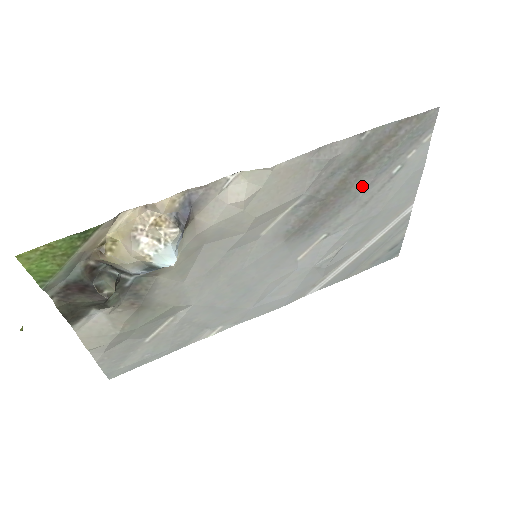
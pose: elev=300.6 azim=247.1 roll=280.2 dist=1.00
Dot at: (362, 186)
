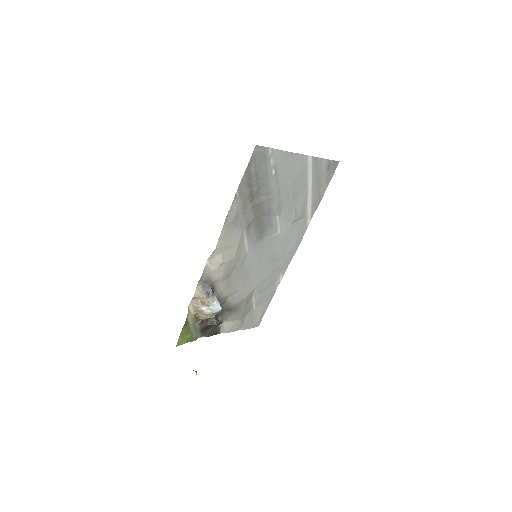
Dot at: (266, 195)
